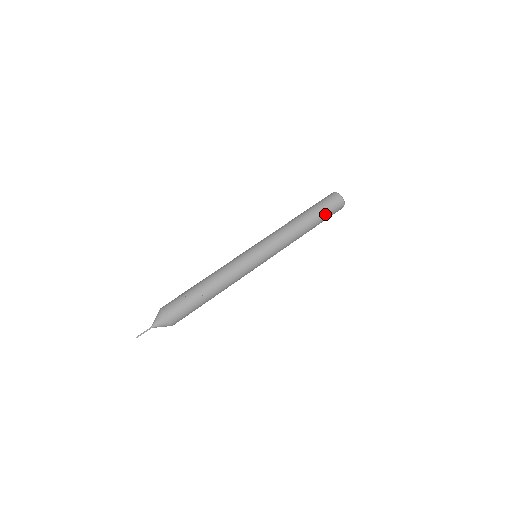
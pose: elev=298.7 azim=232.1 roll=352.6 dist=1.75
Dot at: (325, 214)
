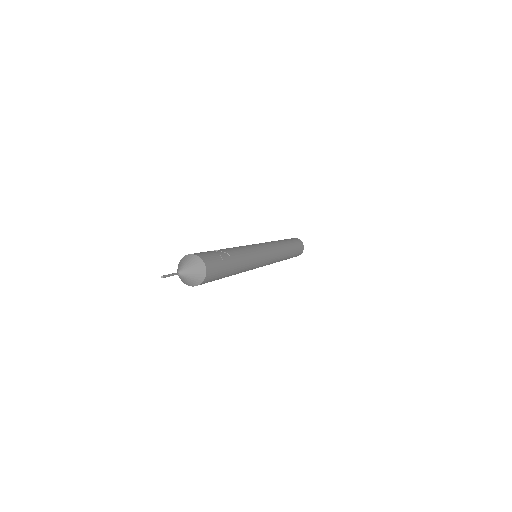
Dot at: (295, 244)
